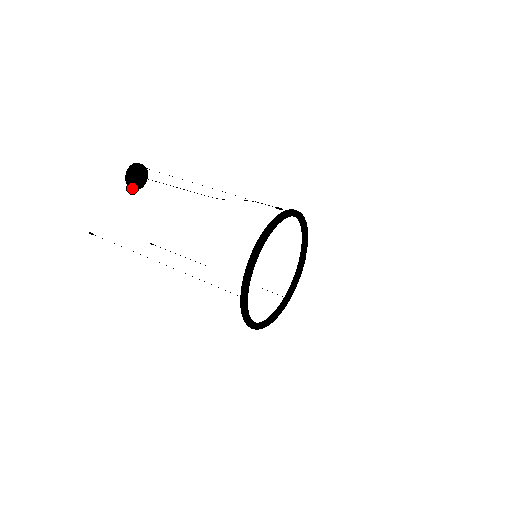
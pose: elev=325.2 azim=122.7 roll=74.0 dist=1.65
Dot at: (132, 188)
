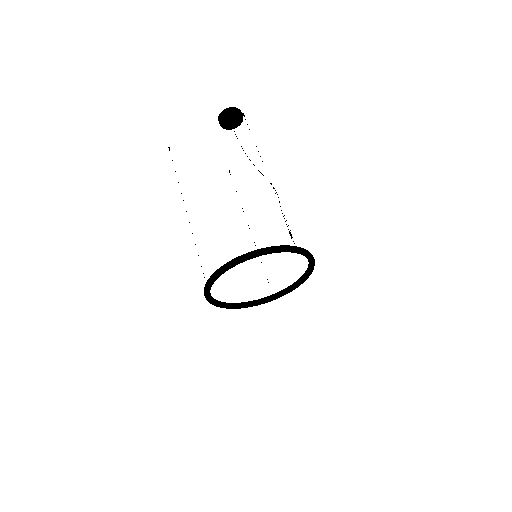
Dot at: (222, 127)
